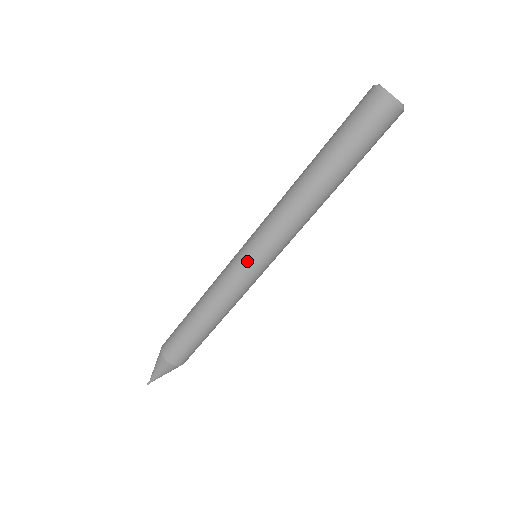
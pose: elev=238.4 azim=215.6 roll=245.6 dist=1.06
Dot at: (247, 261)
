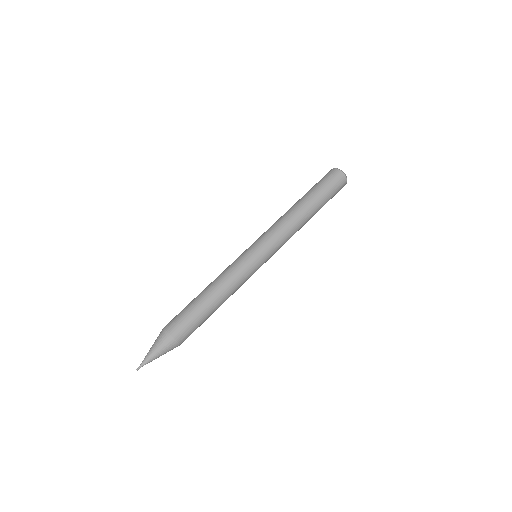
Dot at: (258, 256)
